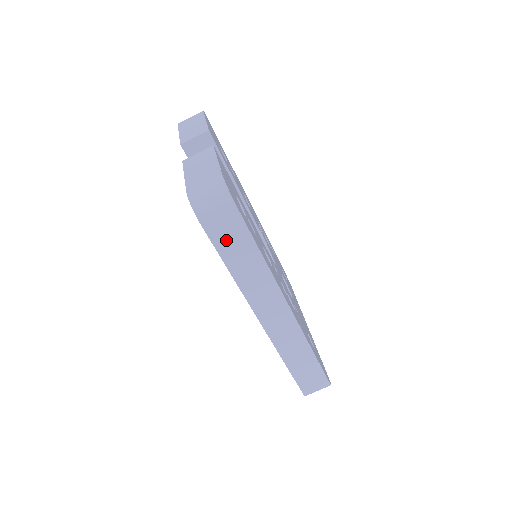
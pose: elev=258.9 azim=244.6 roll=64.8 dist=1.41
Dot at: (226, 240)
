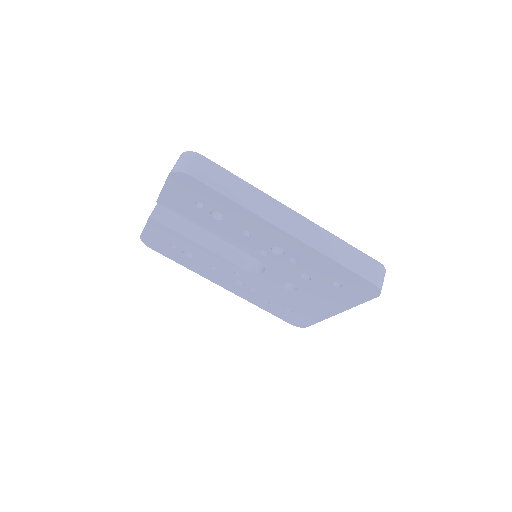
Dot at: (214, 180)
